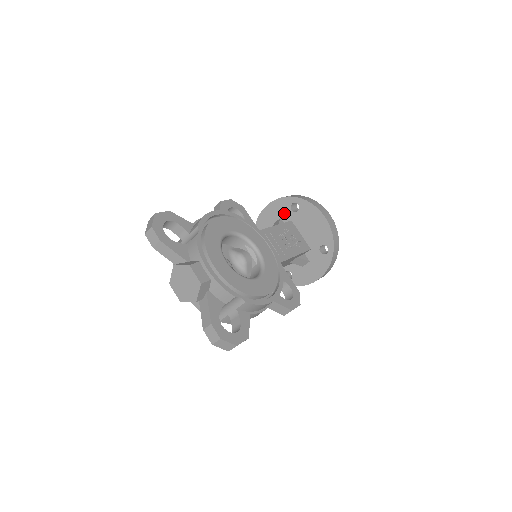
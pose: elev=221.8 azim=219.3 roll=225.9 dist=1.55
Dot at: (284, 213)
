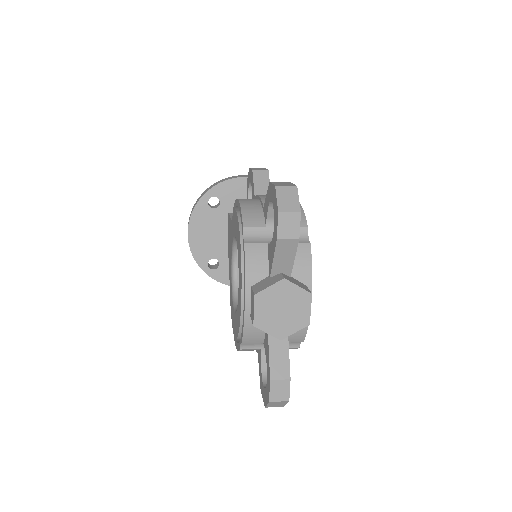
Dot at: occluded
